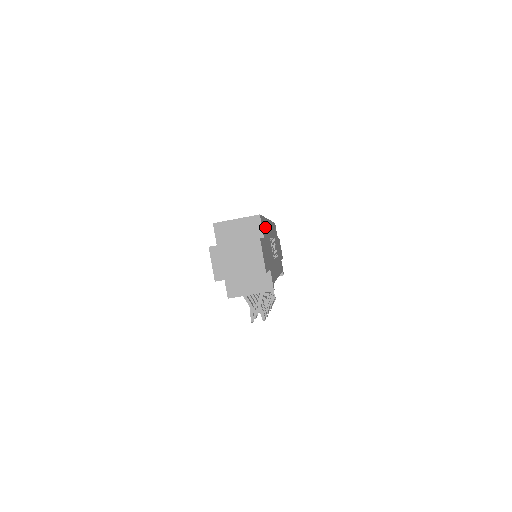
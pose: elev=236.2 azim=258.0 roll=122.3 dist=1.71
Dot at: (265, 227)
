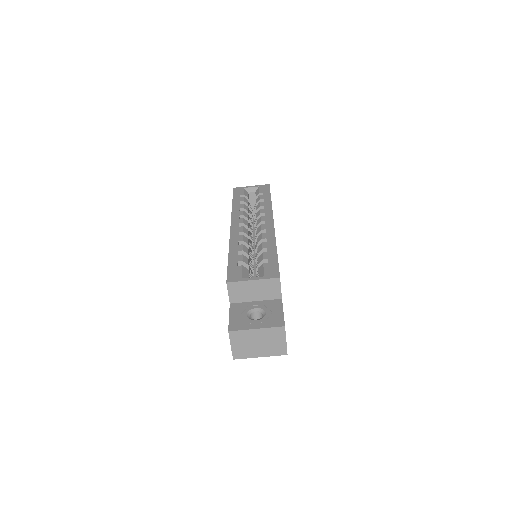
Dot at: occluded
